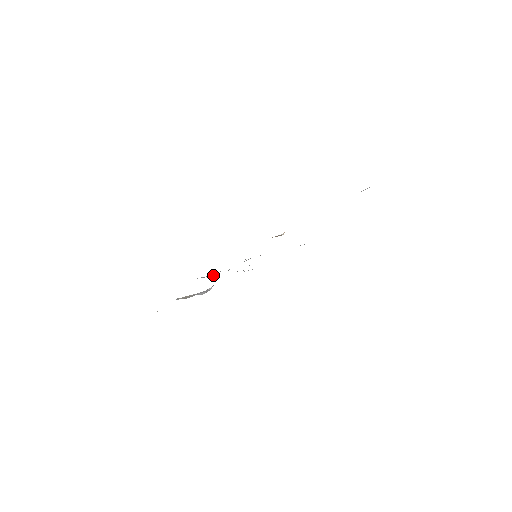
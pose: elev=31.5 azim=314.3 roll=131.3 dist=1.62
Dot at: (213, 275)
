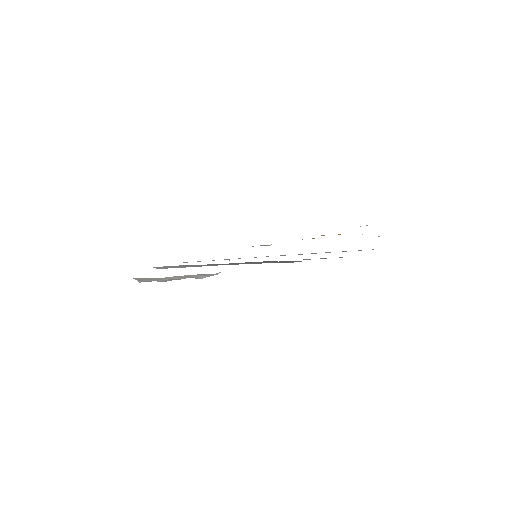
Dot at: (189, 266)
